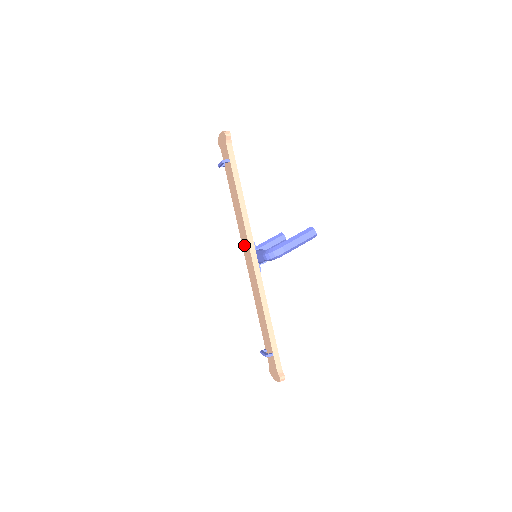
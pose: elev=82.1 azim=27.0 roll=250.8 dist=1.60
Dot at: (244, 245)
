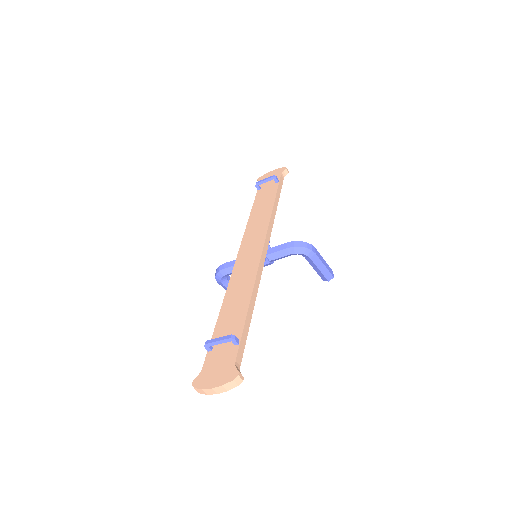
Dot at: (250, 239)
